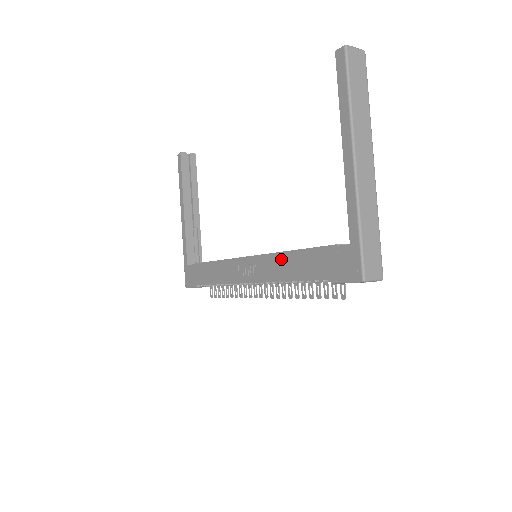
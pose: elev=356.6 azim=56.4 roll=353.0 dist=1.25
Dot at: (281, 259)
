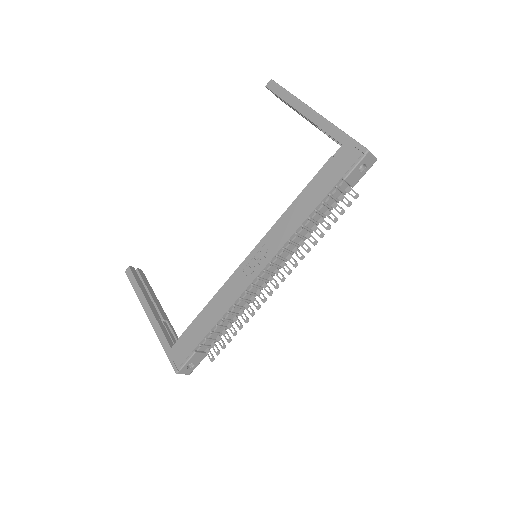
Dot at: (288, 215)
